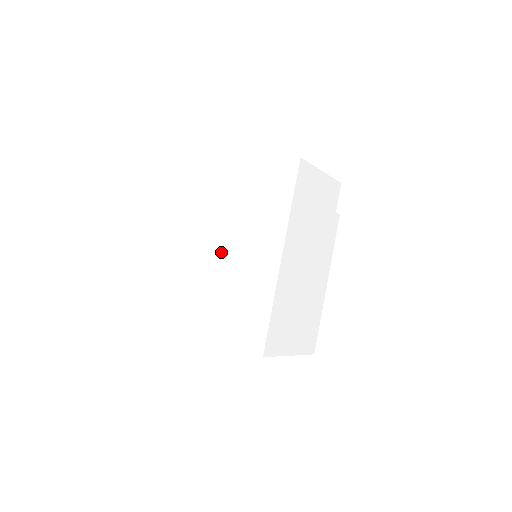
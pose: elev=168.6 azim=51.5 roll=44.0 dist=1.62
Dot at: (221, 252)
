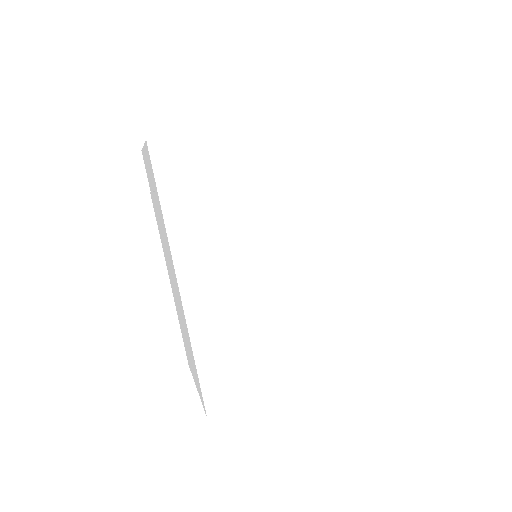
Dot at: (265, 275)
